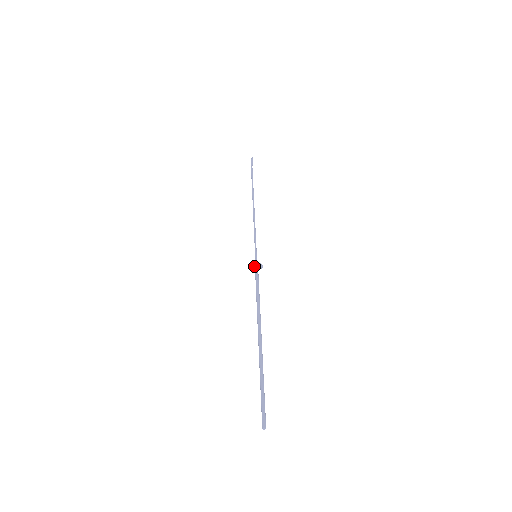
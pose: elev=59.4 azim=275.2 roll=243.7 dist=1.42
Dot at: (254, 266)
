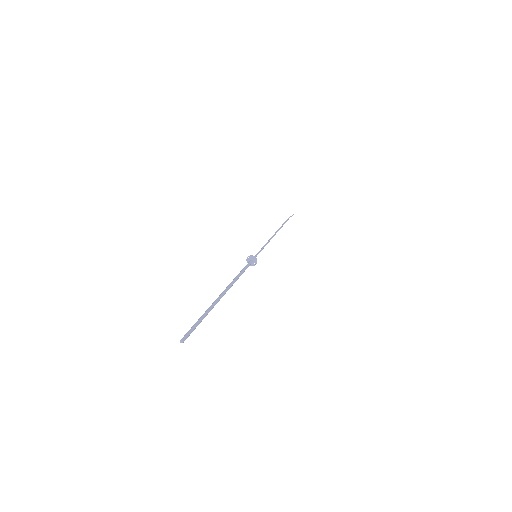
Dot at: (251, 259)
